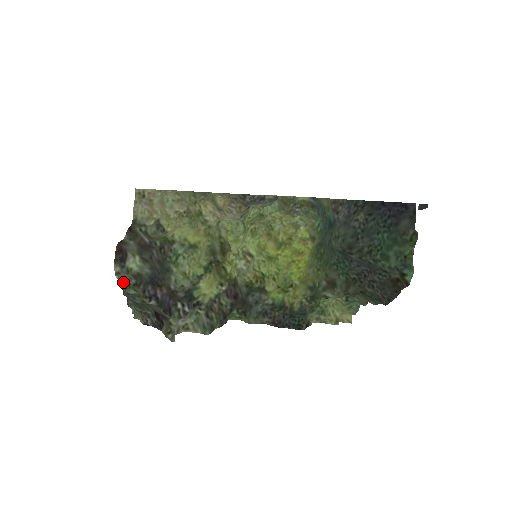
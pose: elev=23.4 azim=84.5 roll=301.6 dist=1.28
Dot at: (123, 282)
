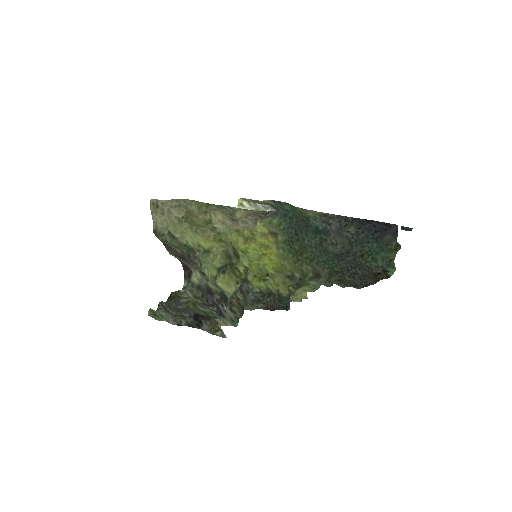
Dot at: (189, 295)
